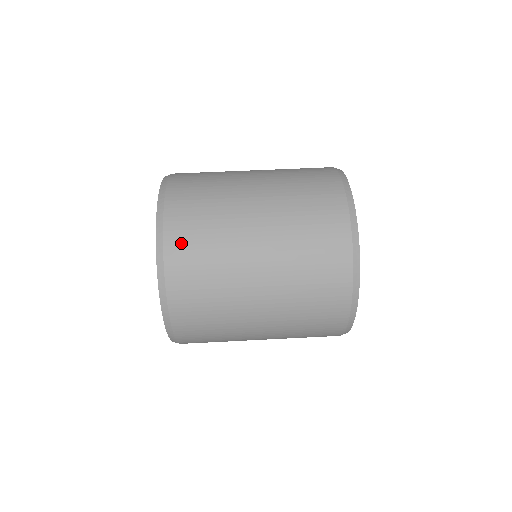
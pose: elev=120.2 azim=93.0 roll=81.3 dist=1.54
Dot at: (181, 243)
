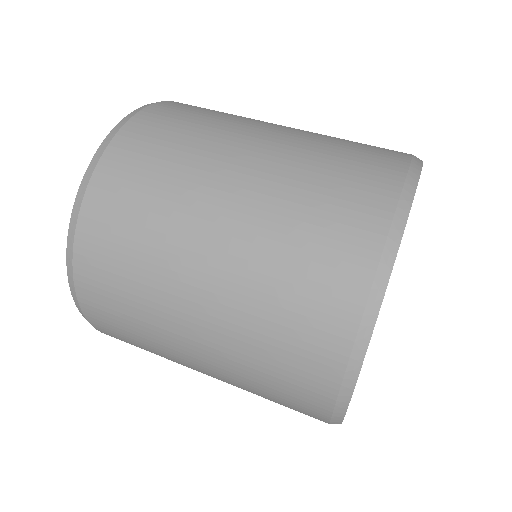
Dot at: (178, 107)
